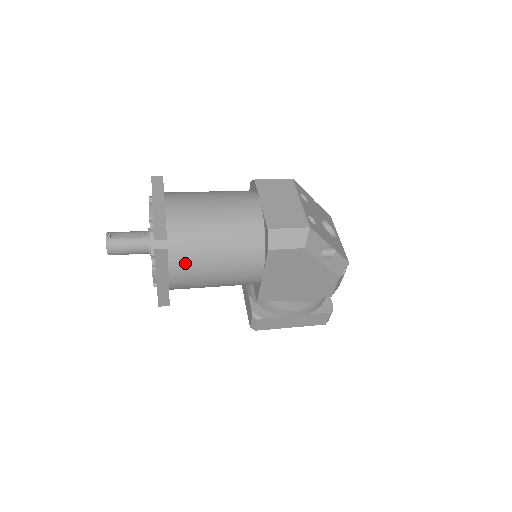
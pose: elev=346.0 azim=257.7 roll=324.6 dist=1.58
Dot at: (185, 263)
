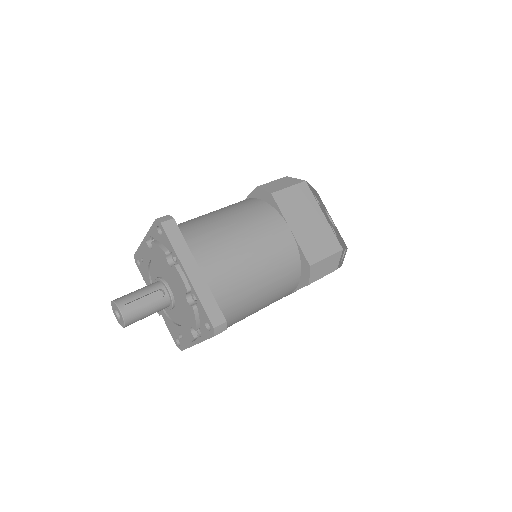
Dot at: (229, 322)
